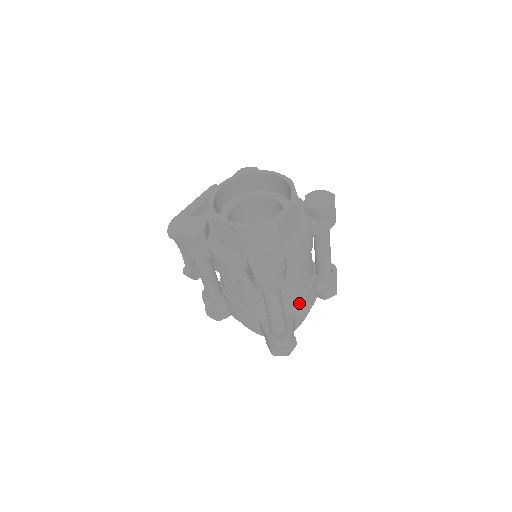
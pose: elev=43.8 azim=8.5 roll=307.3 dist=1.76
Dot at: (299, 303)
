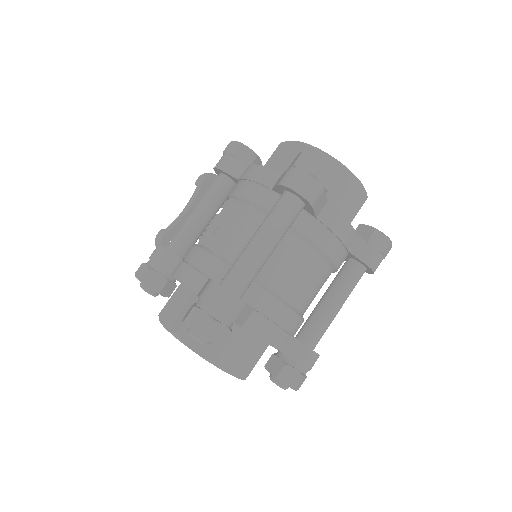
Dot at: (272, 302)
